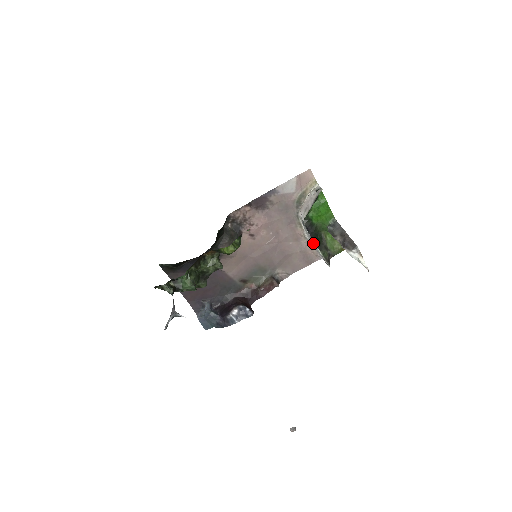
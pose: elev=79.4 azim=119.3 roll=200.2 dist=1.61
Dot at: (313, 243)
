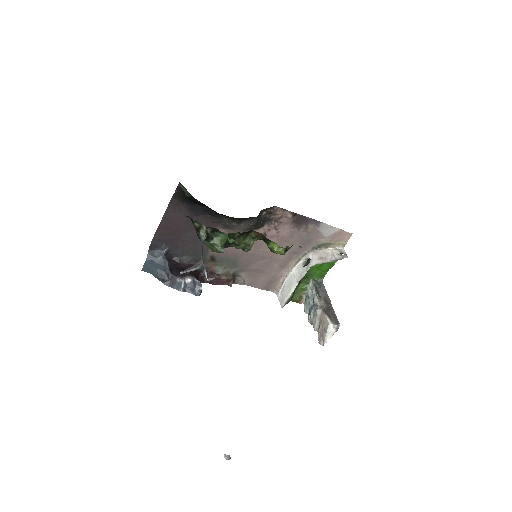
Dot at: (295, 283)
